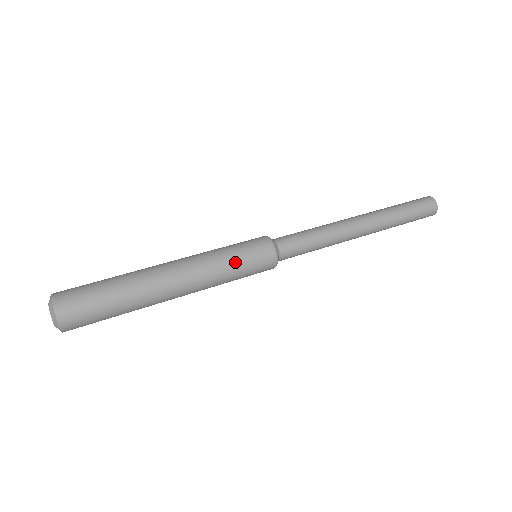
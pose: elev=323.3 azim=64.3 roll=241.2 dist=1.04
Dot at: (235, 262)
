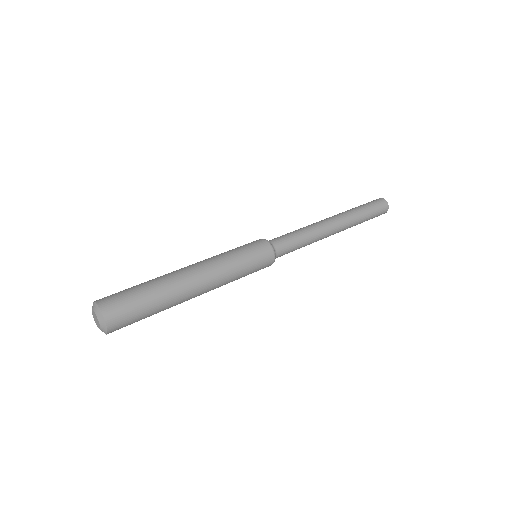
Dot at: (244, 264)
